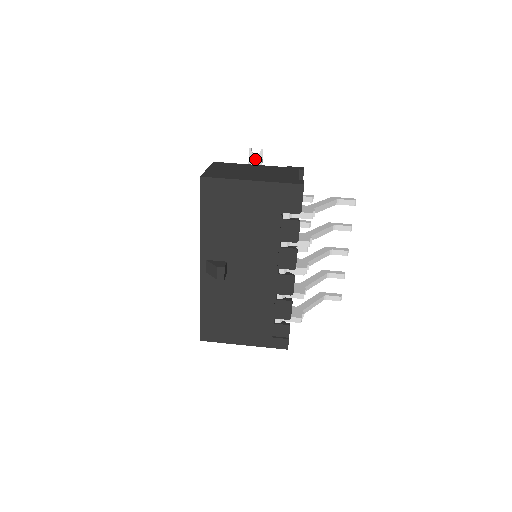
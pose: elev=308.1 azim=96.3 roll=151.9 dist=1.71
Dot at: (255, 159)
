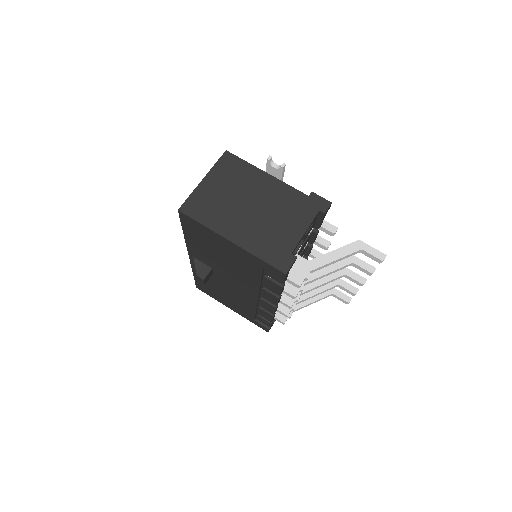
Dot at: (273, 171)
